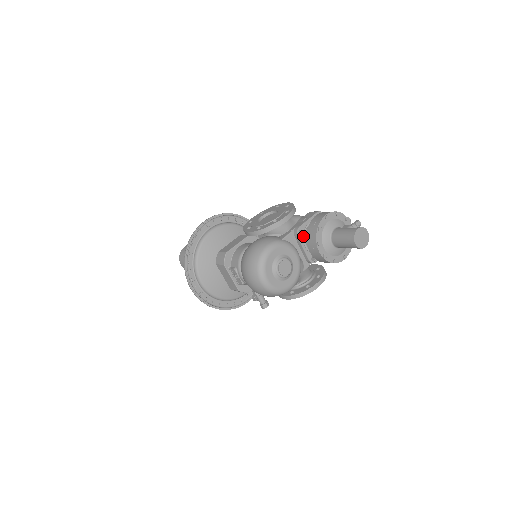
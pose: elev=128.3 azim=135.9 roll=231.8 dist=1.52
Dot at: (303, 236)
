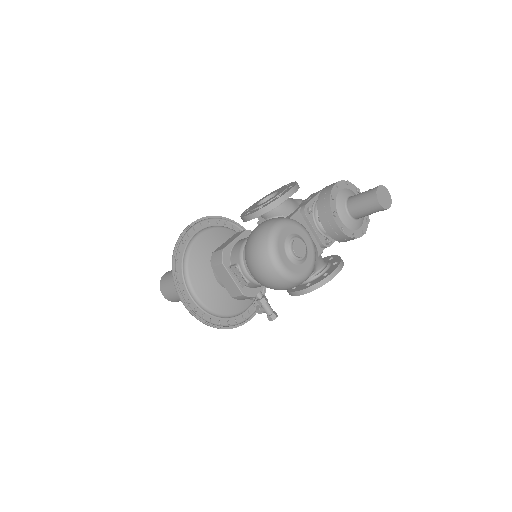
Dot at: (312, 215)
